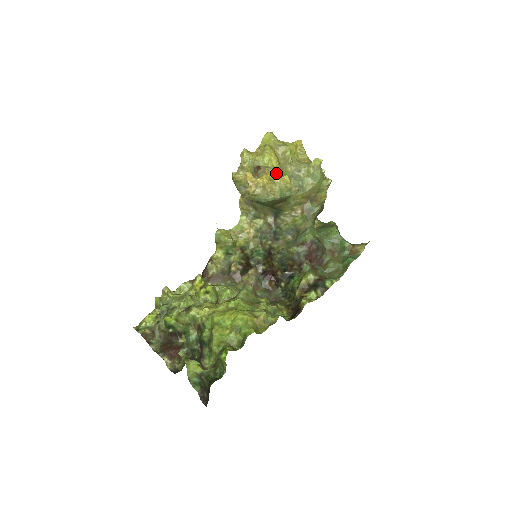
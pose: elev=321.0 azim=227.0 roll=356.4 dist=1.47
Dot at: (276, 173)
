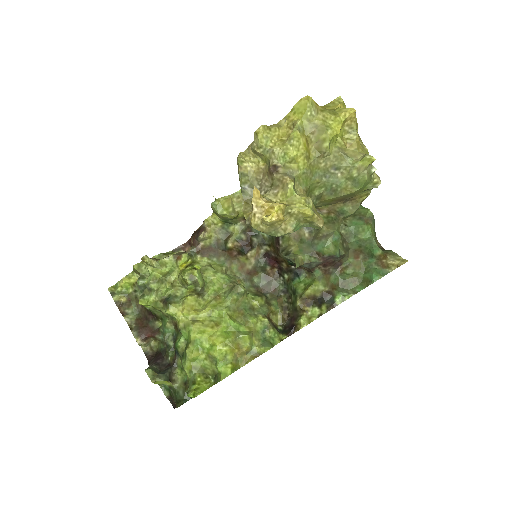
Dot at: (300, 178)
